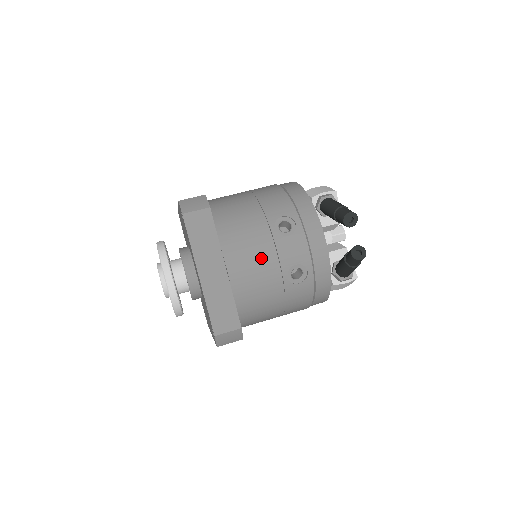
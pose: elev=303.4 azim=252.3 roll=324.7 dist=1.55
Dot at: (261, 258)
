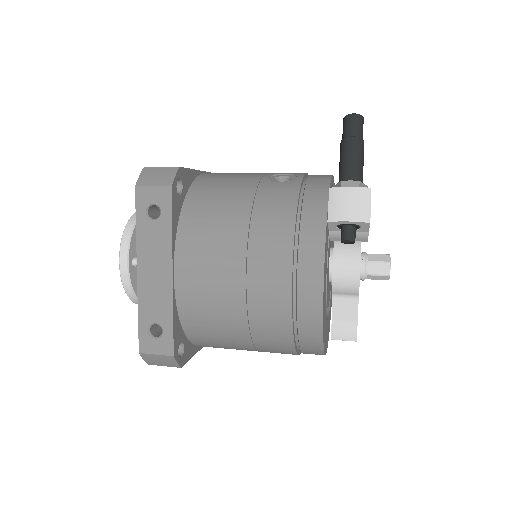
Dot at: occluded
